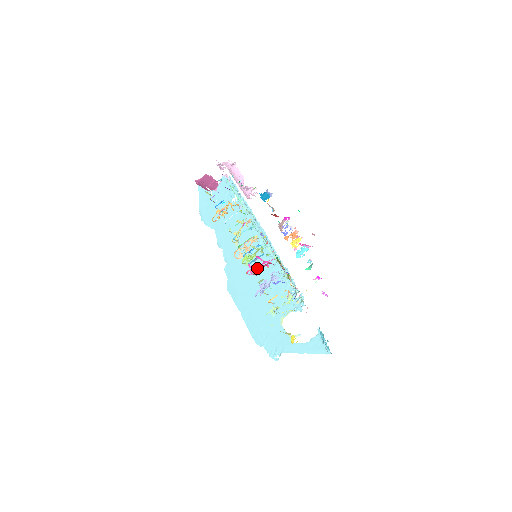
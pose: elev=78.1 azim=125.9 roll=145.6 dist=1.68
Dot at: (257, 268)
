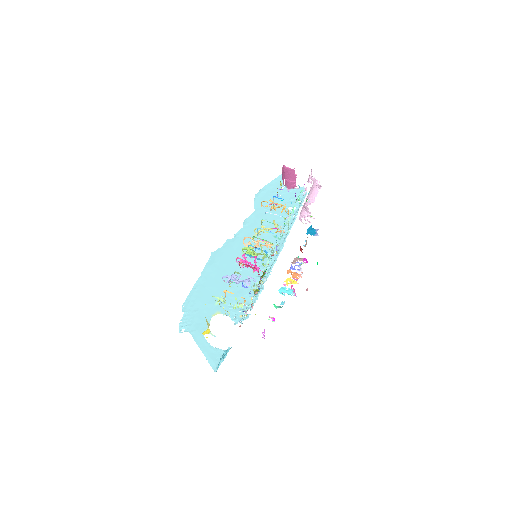
Dot at: occluded
